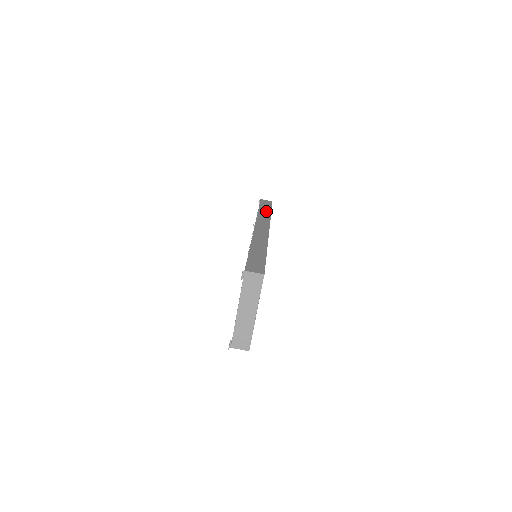
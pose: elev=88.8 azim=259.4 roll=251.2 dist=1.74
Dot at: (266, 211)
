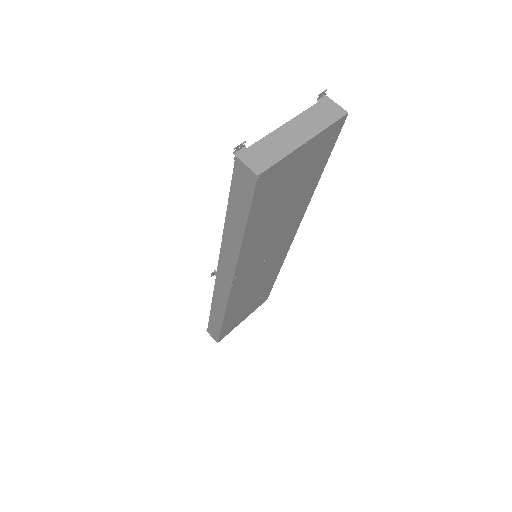
Dot at: occluded
